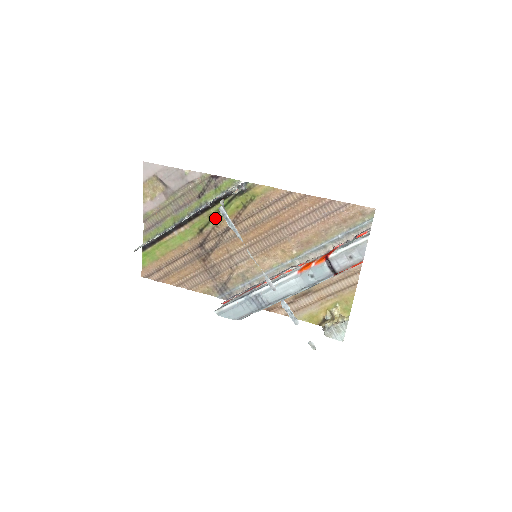
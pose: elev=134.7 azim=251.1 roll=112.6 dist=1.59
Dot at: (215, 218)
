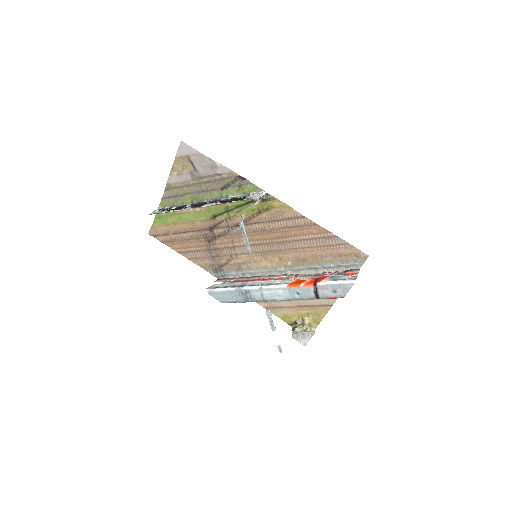
Dot at: (230, 211)
